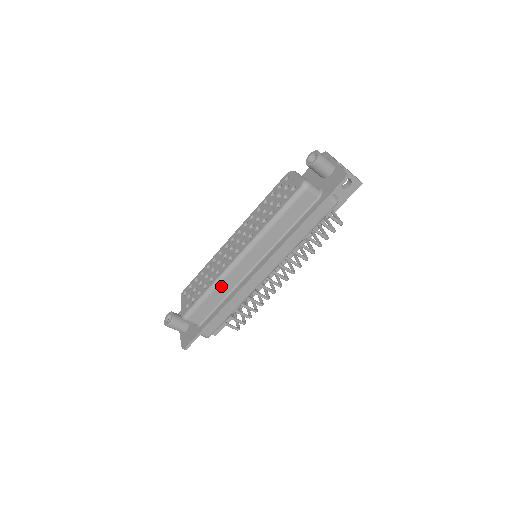
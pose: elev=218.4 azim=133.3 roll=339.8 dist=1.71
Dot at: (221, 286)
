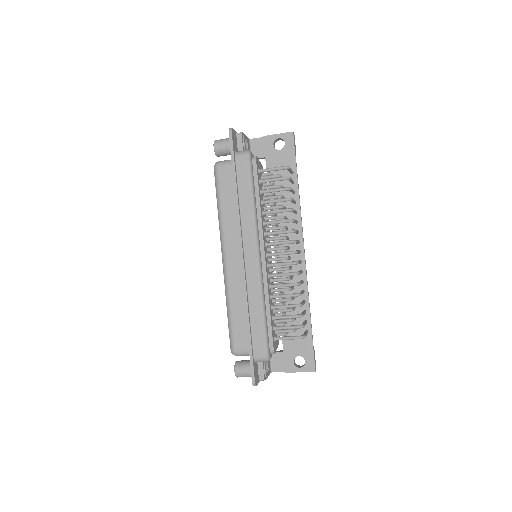
Dot at: (232, 297)
